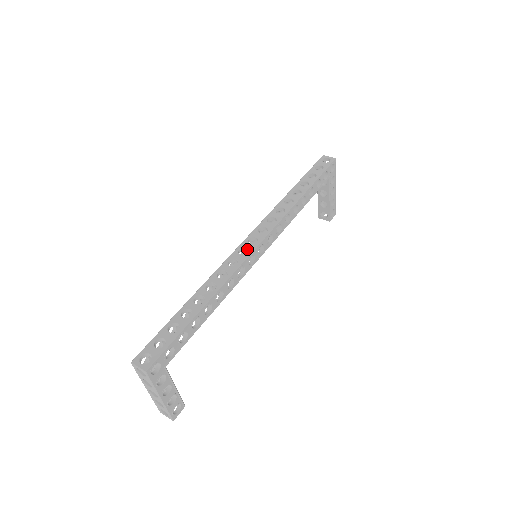
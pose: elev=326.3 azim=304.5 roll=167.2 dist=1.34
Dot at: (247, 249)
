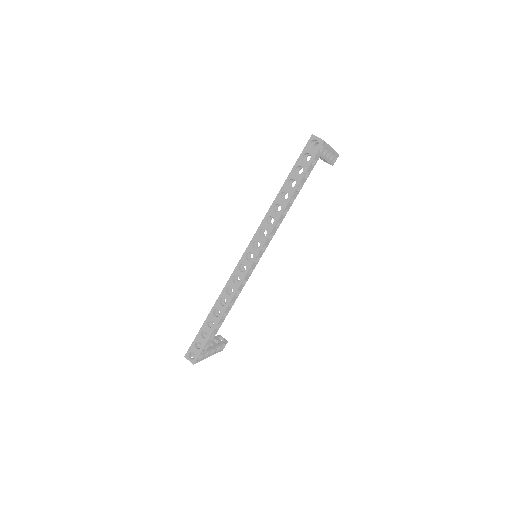
Dot at: (245, 265)
